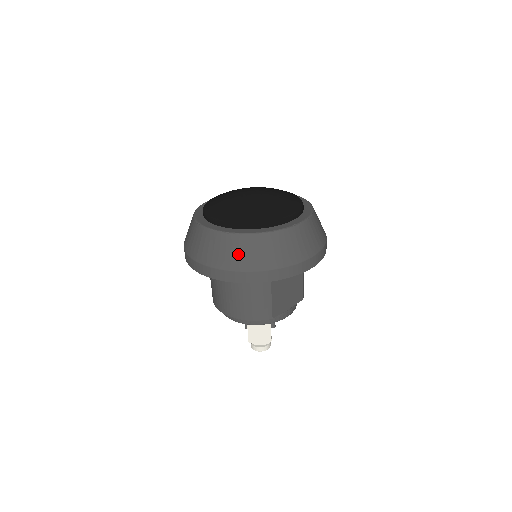
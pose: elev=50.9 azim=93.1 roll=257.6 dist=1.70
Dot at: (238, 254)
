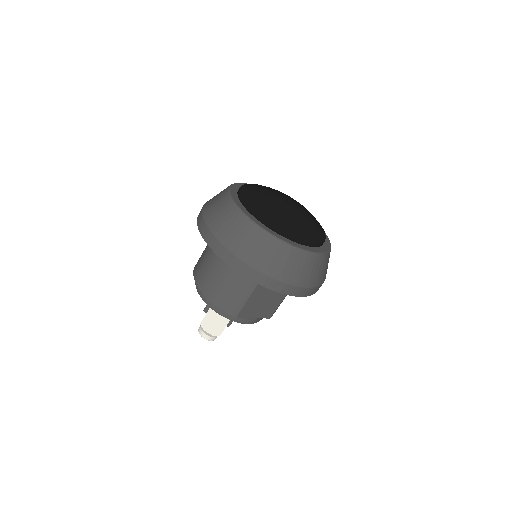
Dot at: (248, 243)
